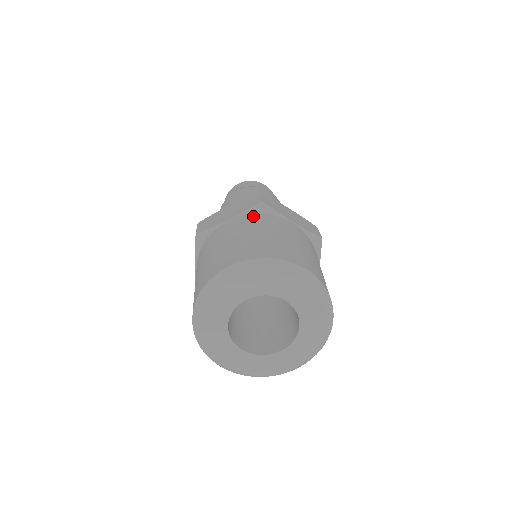
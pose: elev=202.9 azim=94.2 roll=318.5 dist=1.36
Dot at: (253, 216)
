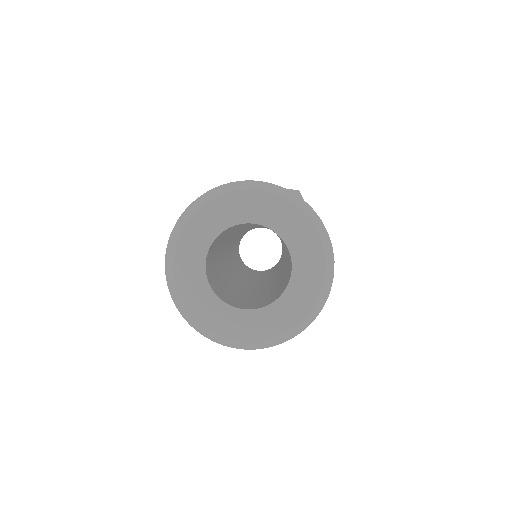
Dot at: occluded
